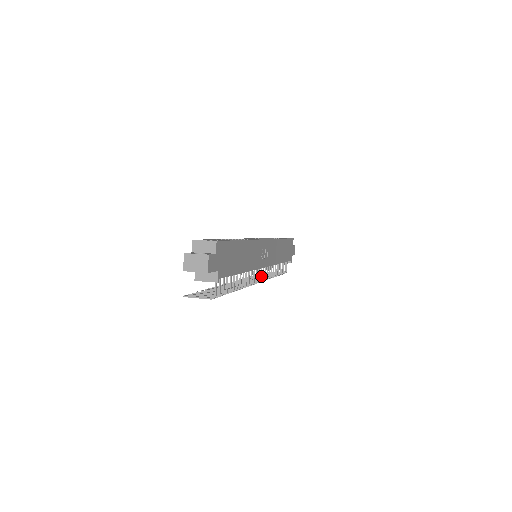
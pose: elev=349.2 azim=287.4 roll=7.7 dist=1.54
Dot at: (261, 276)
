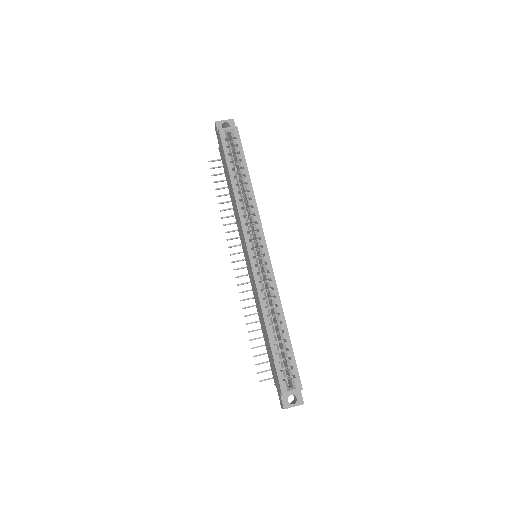
Dot at: occluded
